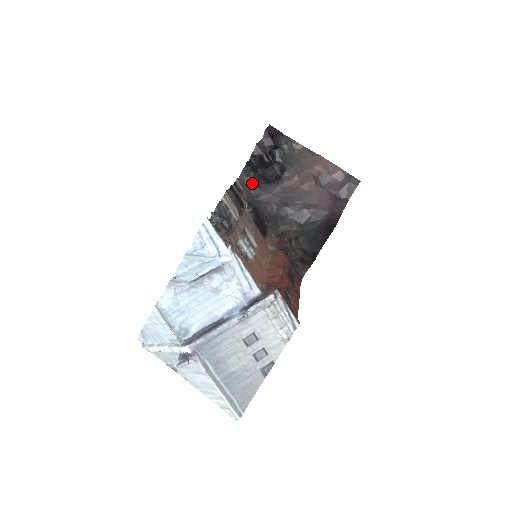
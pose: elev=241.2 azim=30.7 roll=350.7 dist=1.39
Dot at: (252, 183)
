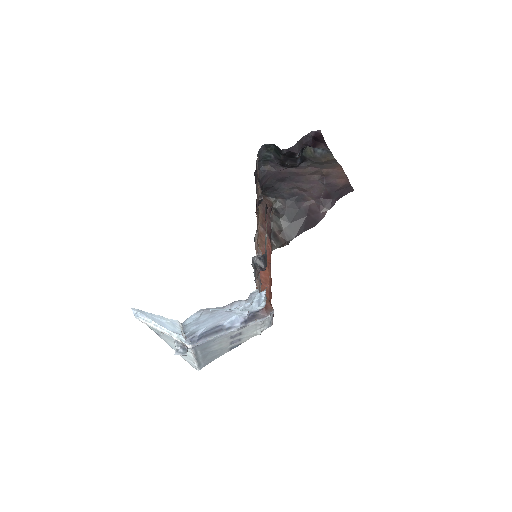
Dot at: (266, 157)
